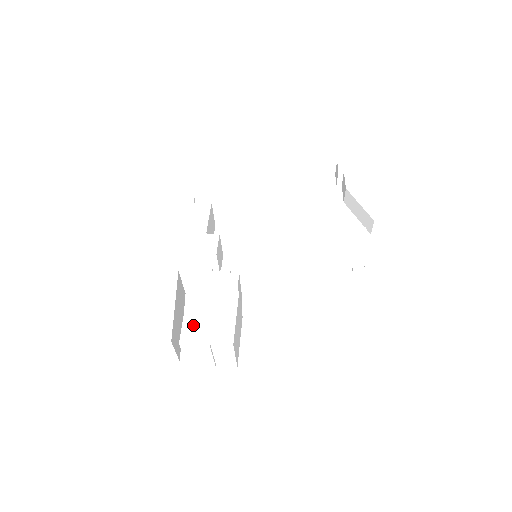
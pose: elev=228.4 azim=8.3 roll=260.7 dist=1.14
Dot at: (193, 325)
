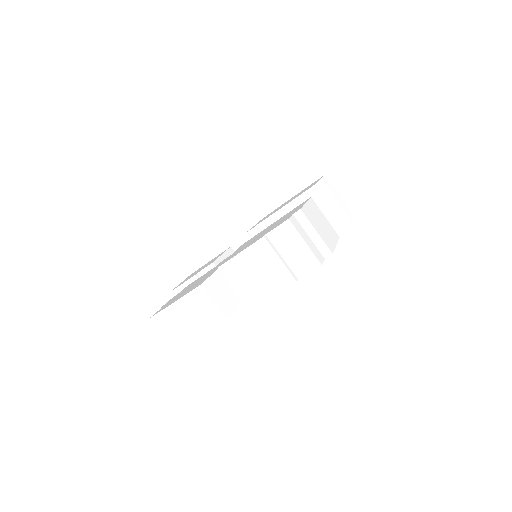
Dot at: occluded
